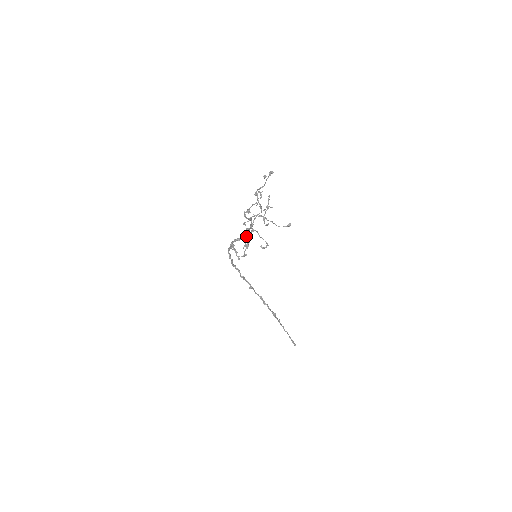
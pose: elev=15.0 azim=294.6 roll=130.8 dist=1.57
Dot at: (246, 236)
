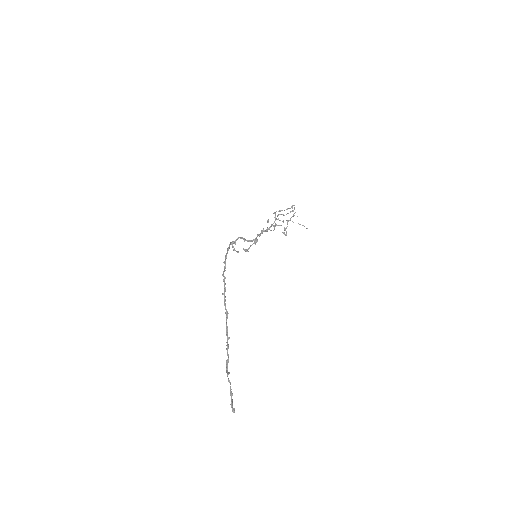
Dot at: (255, 238)
